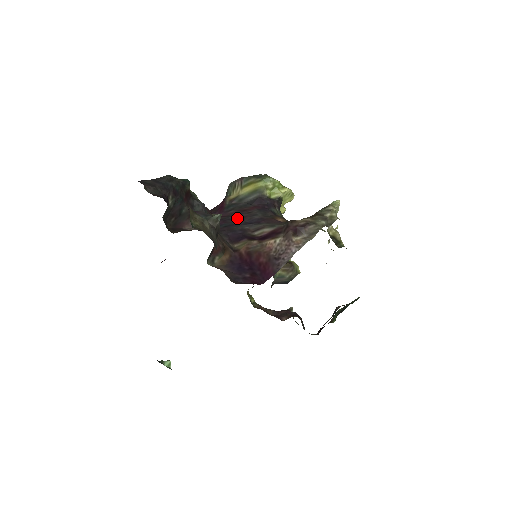
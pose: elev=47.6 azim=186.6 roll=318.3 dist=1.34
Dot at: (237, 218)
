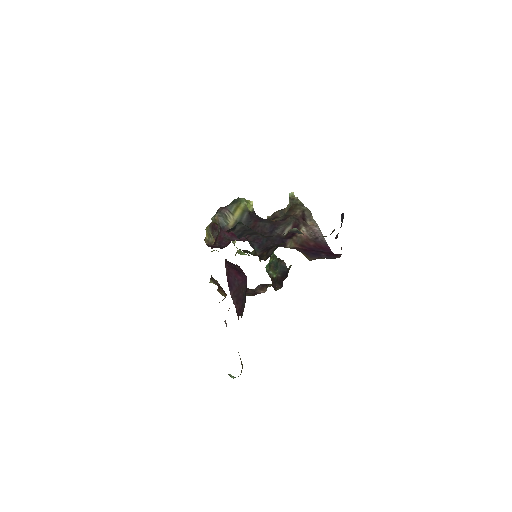
Dot at: occluded
